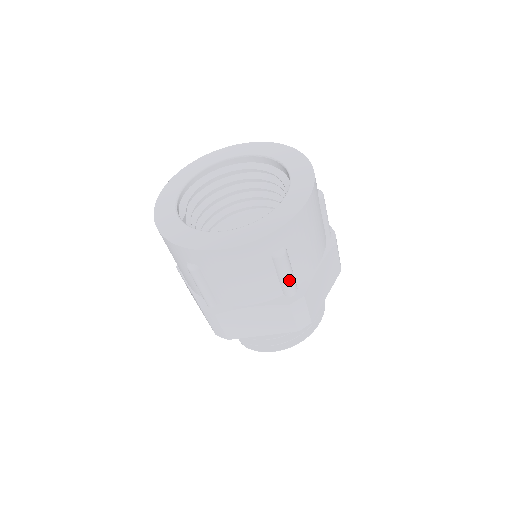
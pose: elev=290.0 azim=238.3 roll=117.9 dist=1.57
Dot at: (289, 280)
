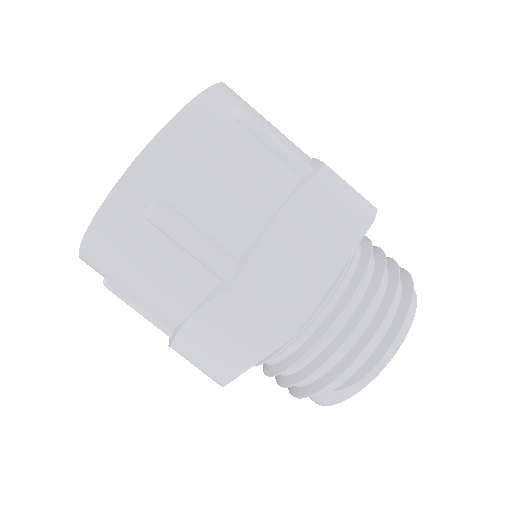
Dot at: (285, 146)
